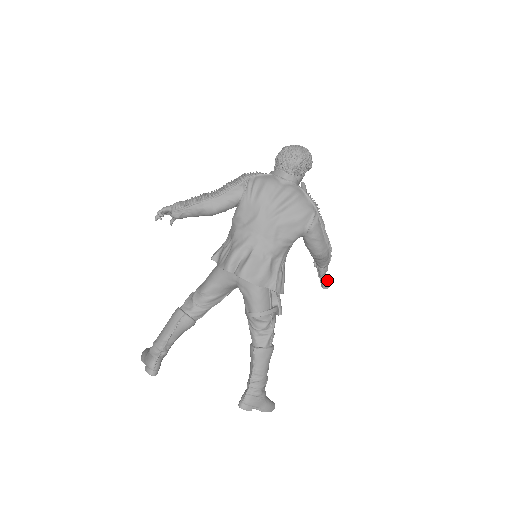
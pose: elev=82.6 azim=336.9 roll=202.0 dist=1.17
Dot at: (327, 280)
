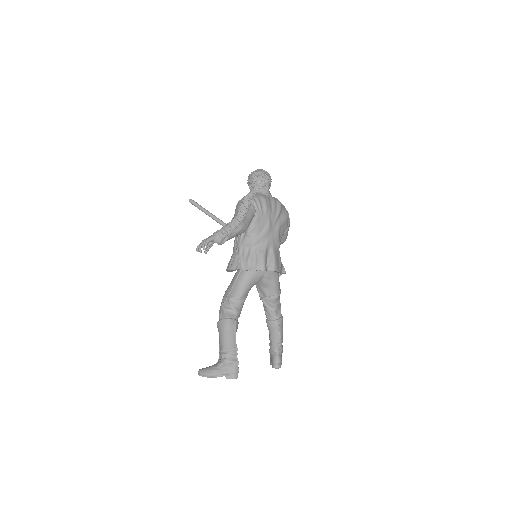
Dot at: occluded
